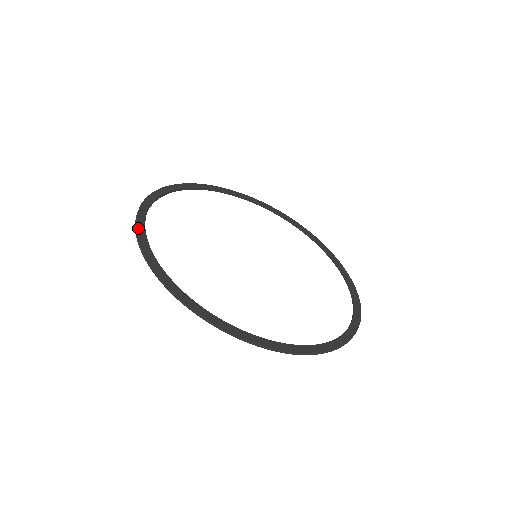
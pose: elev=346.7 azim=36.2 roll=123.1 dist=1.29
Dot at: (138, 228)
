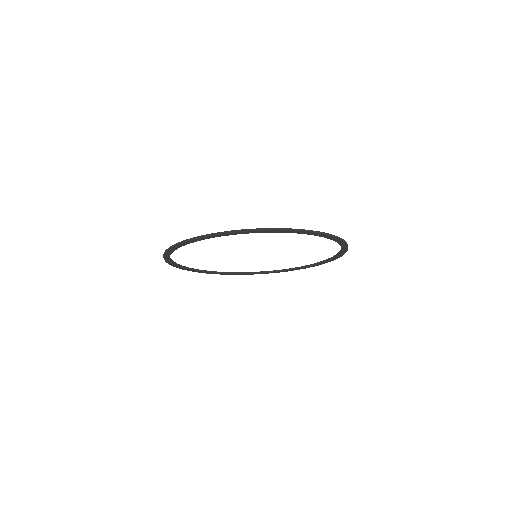
Dot at: occluded
